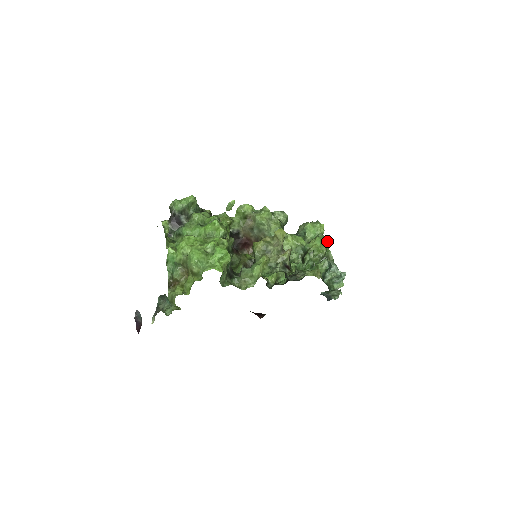
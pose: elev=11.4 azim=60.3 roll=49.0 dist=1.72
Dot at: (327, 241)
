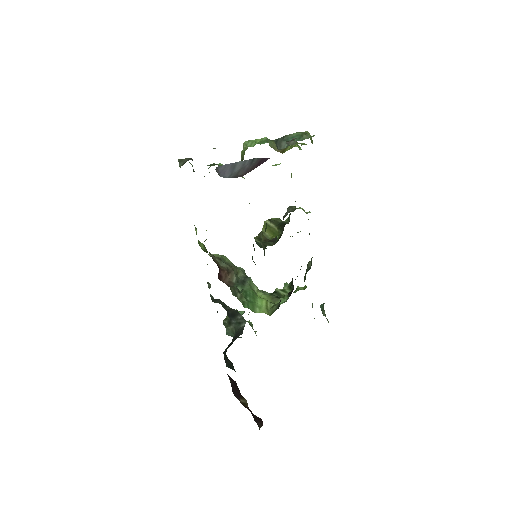
Dot at: occluded
